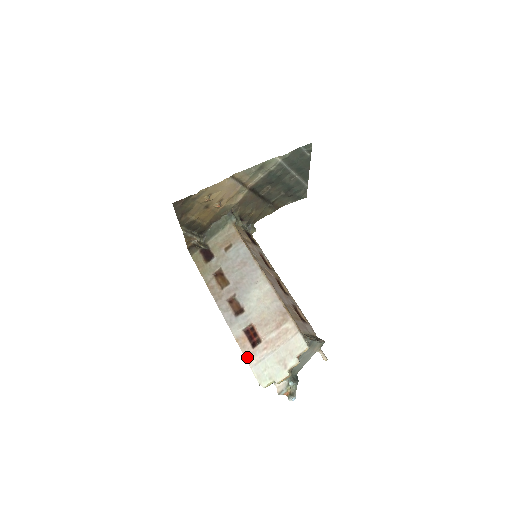
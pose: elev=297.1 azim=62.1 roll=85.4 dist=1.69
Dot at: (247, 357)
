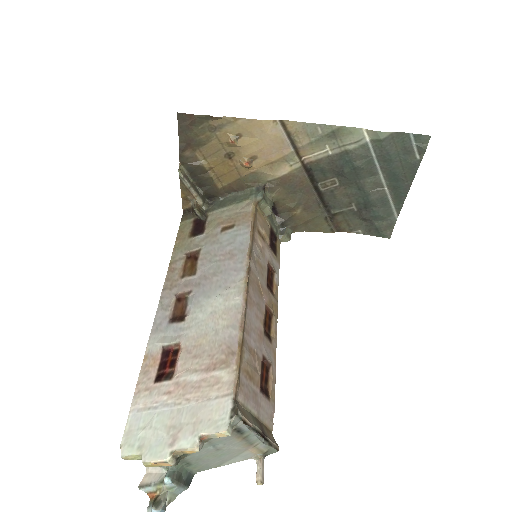
Dot at: (138, 391)
